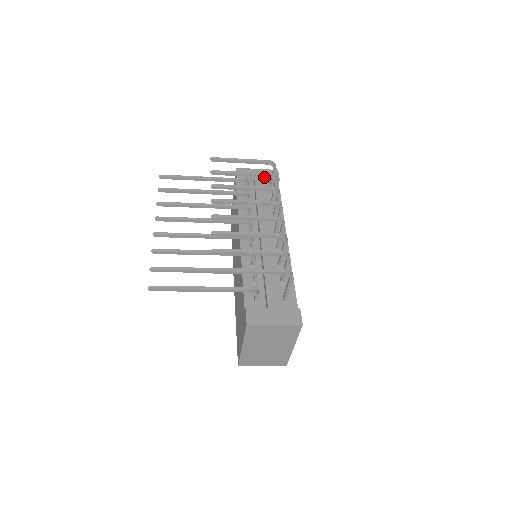
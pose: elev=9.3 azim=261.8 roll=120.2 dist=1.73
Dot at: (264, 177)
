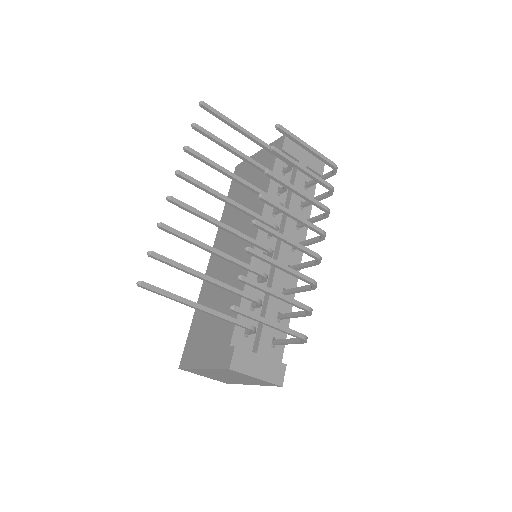
Dot at: (309, 164)
